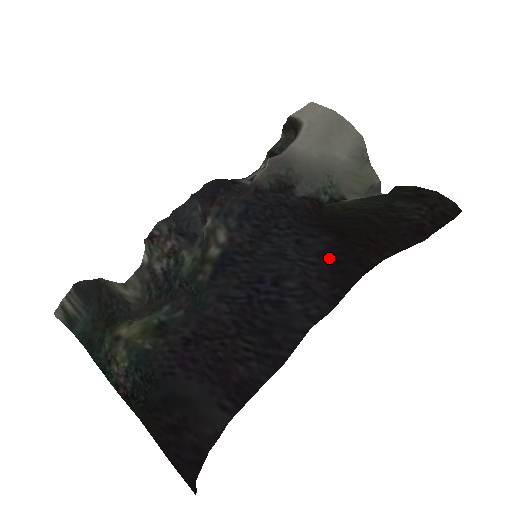
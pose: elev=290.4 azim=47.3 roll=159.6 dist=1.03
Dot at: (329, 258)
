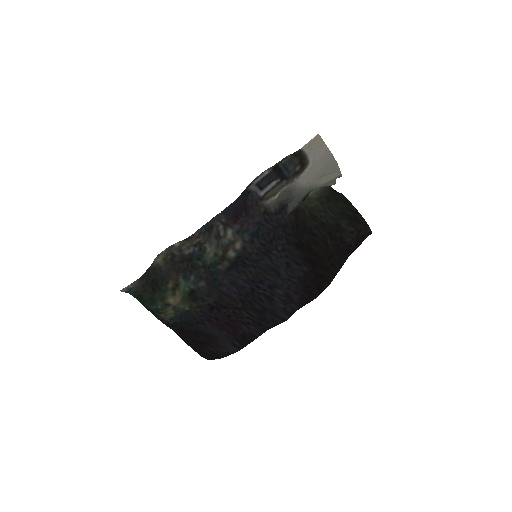
Dot at: (304, 283)
